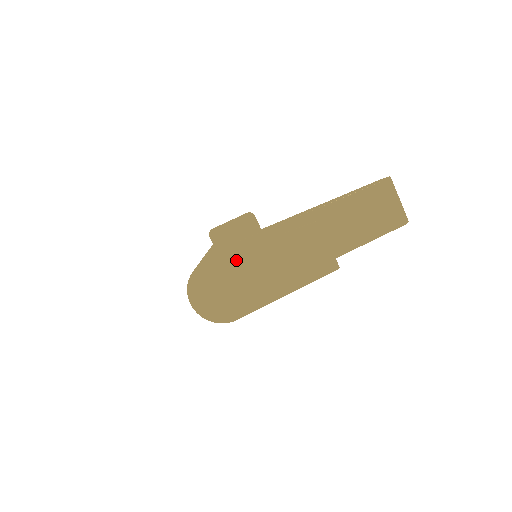
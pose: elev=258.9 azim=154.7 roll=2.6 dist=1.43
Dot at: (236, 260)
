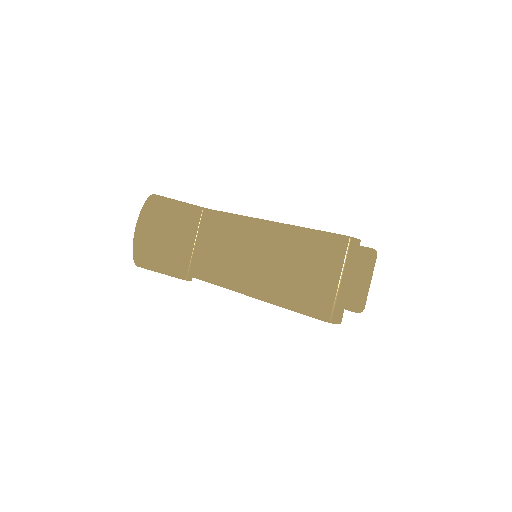
Dot at: (160, 207)
